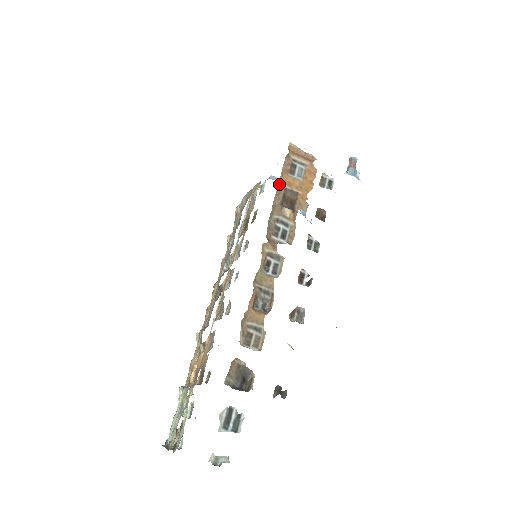
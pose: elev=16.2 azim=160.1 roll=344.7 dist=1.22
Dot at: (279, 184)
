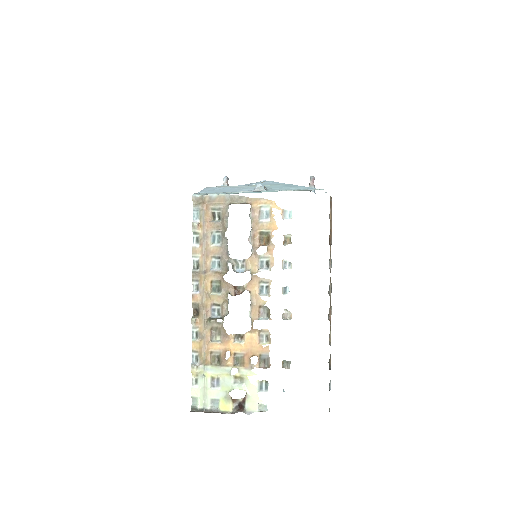
Dot at: occluded
